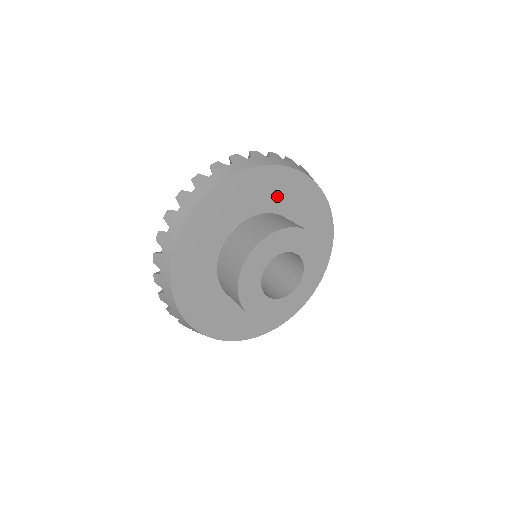
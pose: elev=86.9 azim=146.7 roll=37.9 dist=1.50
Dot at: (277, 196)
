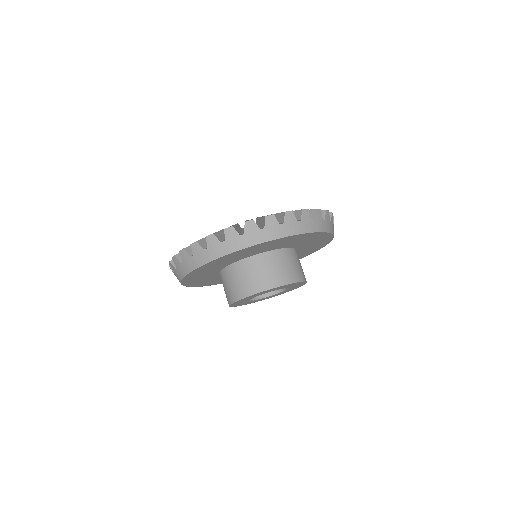
Dot at: (300, 242)
